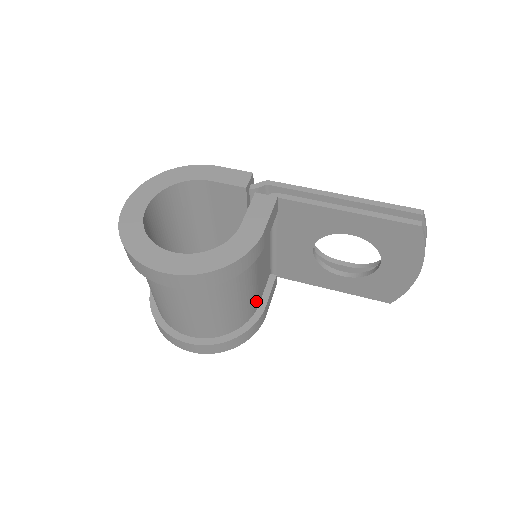
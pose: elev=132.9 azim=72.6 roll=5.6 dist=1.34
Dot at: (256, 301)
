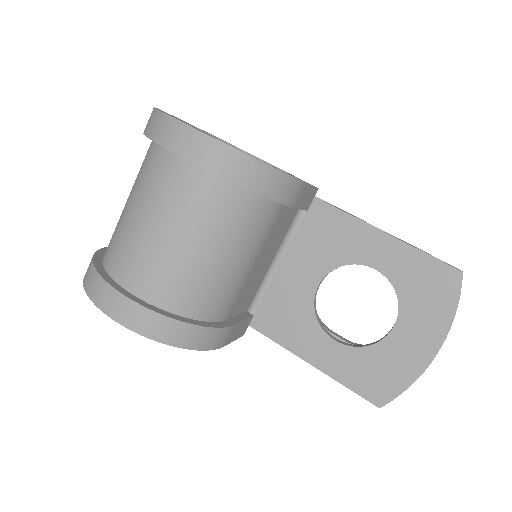
Dot at: (231, 303)
